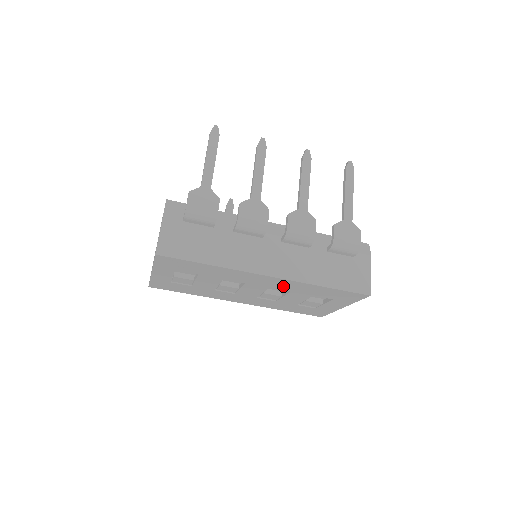
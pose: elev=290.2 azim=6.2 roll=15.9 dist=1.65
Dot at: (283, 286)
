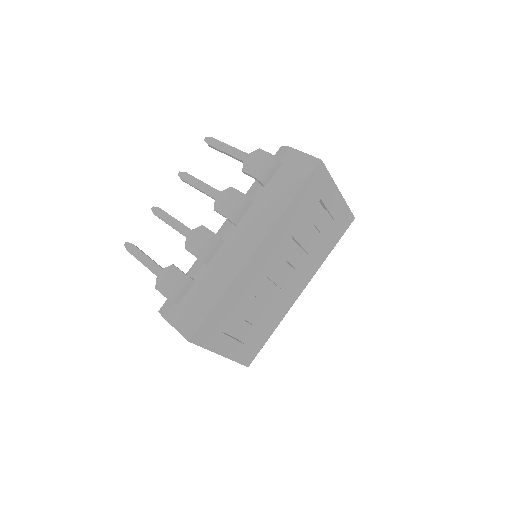
Dot at: (280, 241)
